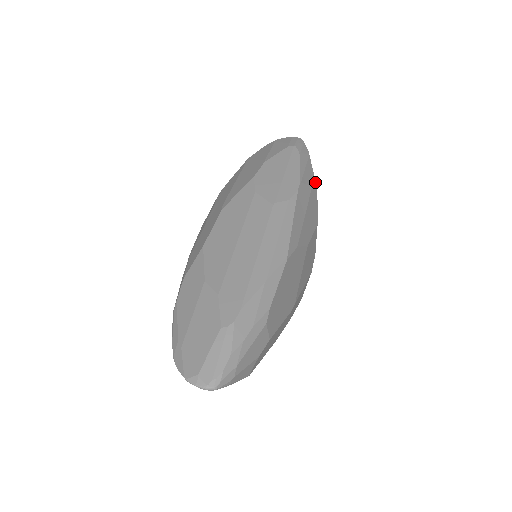
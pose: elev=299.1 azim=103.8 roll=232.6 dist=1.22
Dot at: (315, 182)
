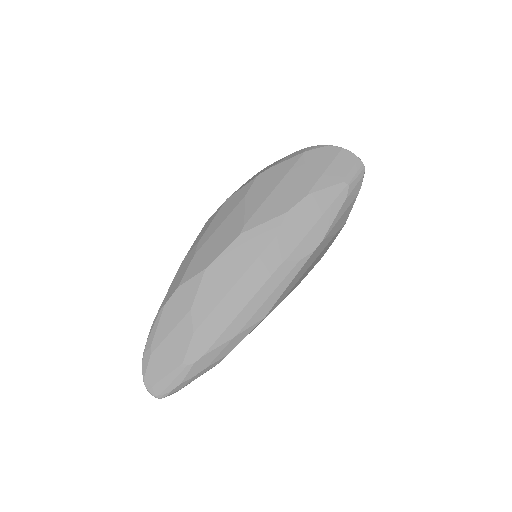
Dot at: occluded
